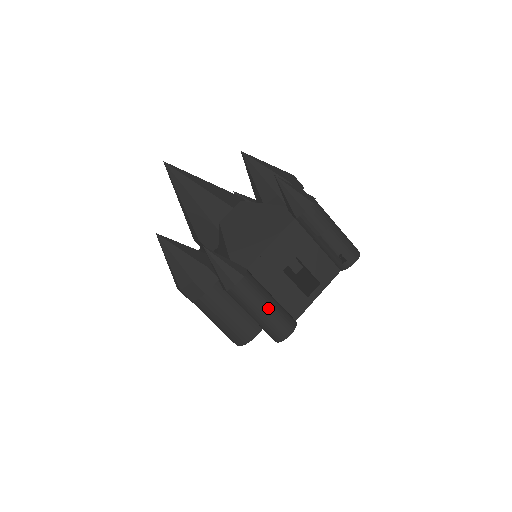
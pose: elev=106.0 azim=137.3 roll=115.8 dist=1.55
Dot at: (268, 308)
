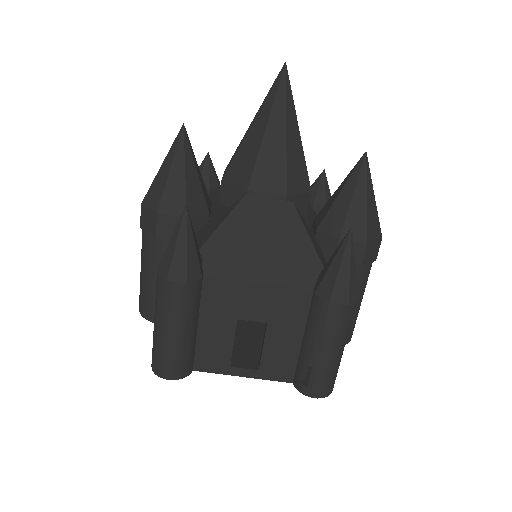
Dot at: (175, 335)
